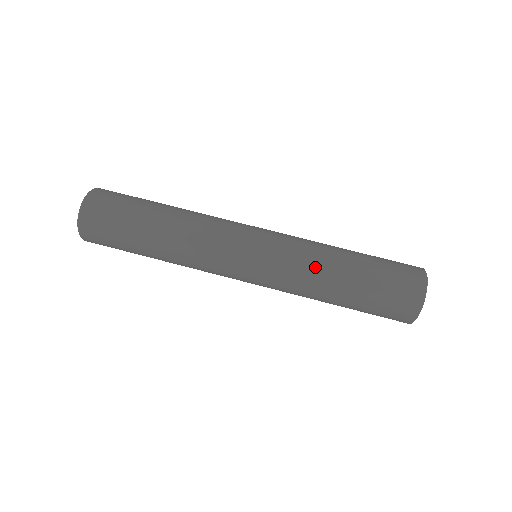
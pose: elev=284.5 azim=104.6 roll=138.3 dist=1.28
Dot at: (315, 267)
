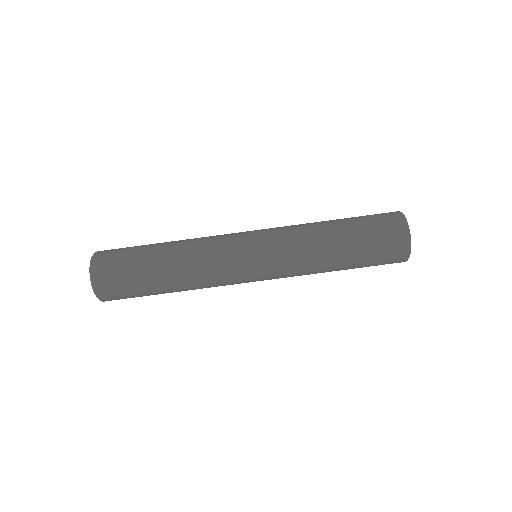
Dot at: (312, 258)
